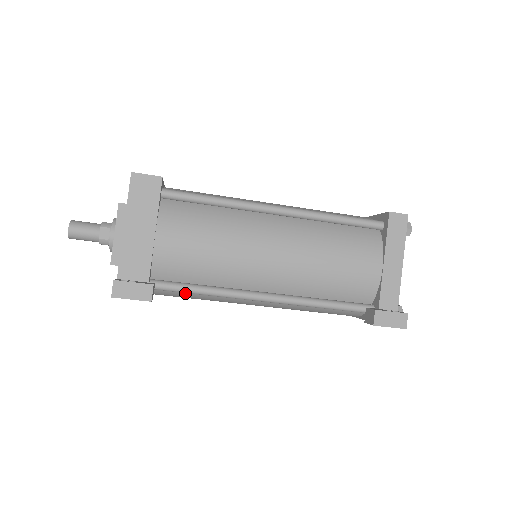
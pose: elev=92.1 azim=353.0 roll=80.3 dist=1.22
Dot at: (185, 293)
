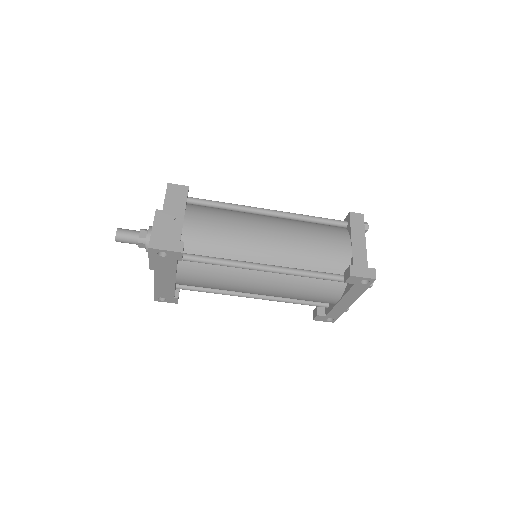
Dot at: (204, 271)
